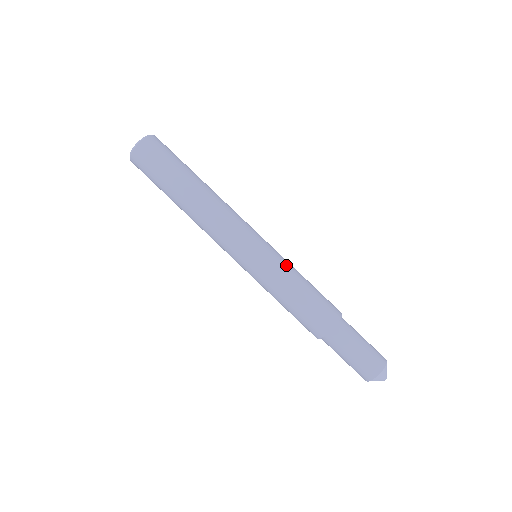
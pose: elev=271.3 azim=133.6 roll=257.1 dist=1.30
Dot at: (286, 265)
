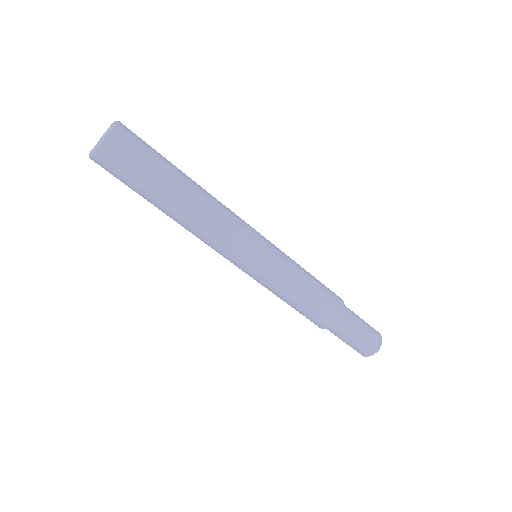
Dot at: (291, 259)
